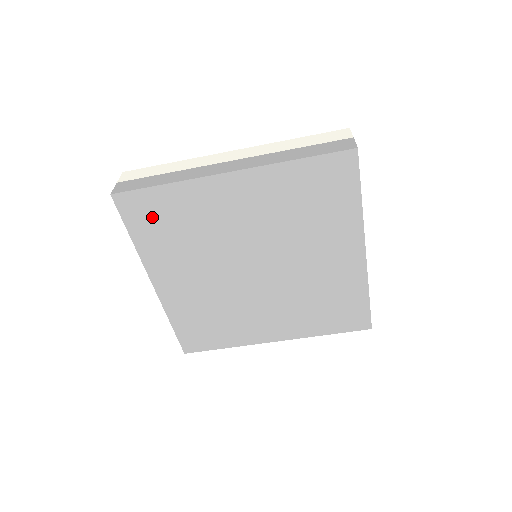
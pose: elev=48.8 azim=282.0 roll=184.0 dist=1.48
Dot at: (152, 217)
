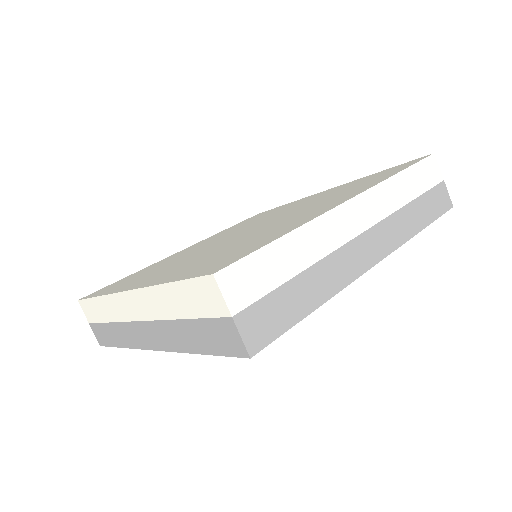
Dot at: occluded
